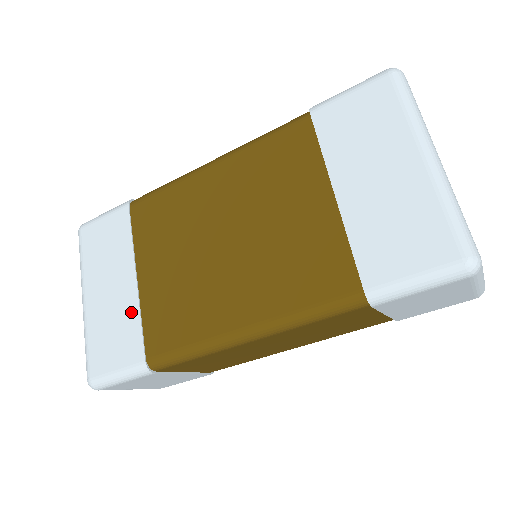
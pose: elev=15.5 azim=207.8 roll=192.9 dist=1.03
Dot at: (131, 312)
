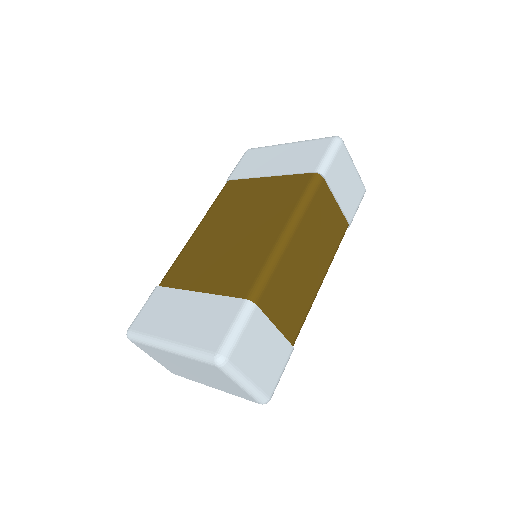
Dot at: (210, 301)
